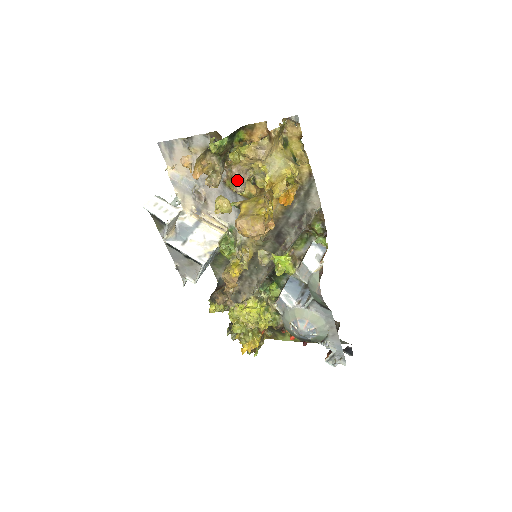
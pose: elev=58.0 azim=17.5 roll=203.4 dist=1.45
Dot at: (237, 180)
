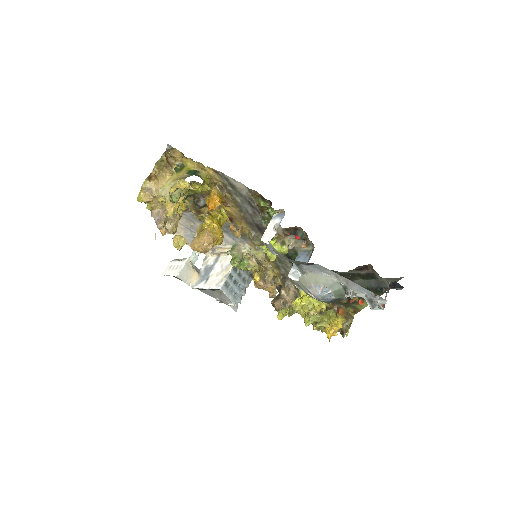
Dot at: (156, 221)
